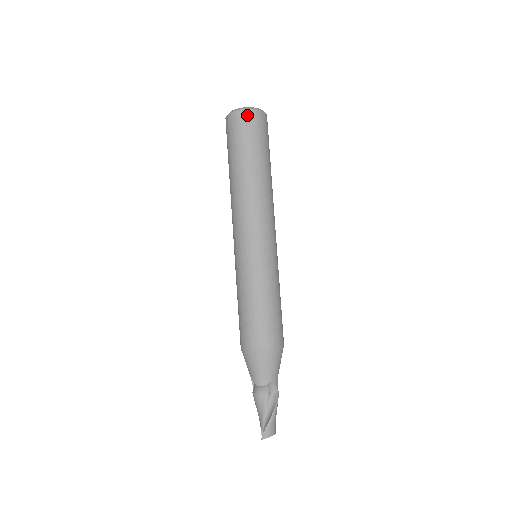
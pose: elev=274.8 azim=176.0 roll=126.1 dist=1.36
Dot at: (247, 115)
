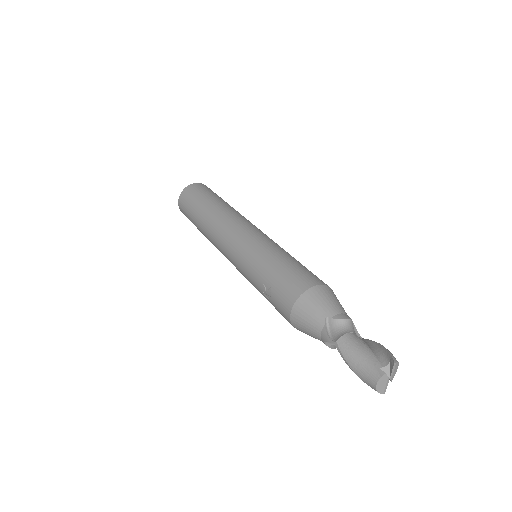
Dot at: occluded
